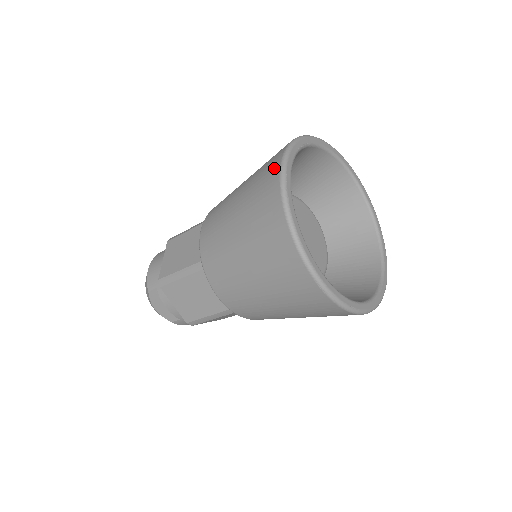
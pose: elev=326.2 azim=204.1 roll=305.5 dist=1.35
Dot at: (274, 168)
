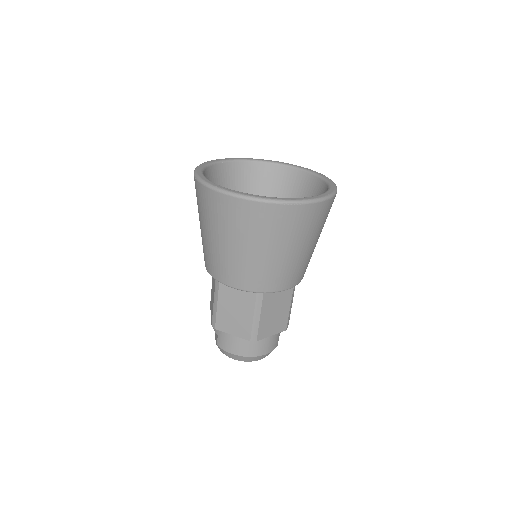
Dot at: occluded
